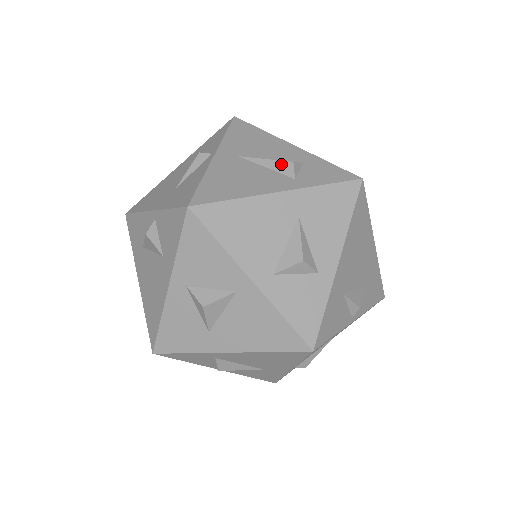
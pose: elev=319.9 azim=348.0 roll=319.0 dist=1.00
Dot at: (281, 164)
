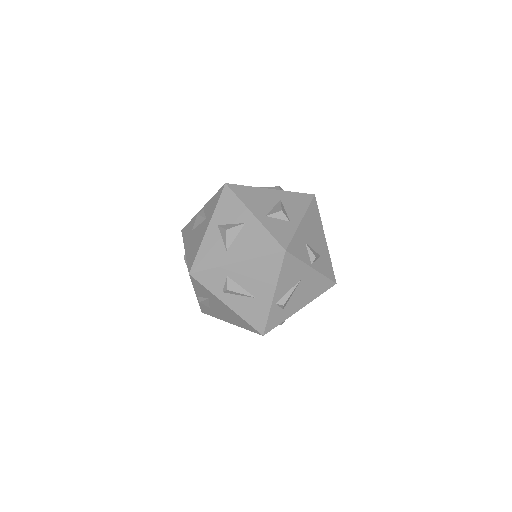
Dot at: (273, 187)
